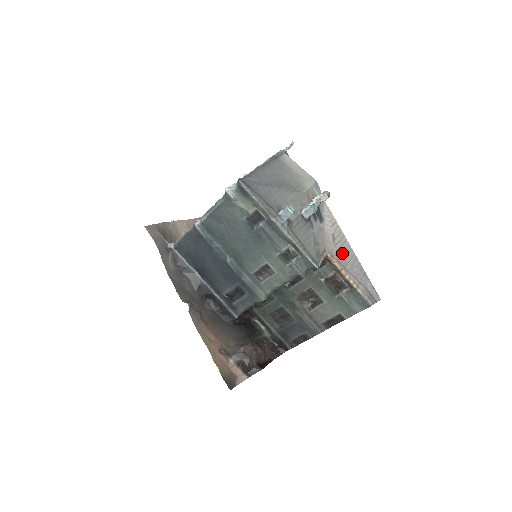
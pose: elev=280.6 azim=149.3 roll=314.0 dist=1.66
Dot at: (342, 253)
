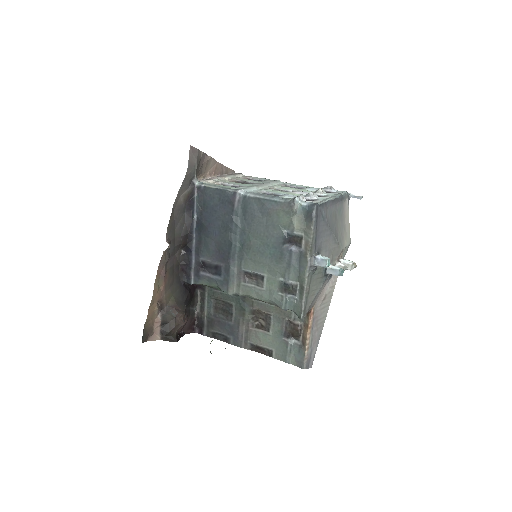
Dot at: (320, 314)
